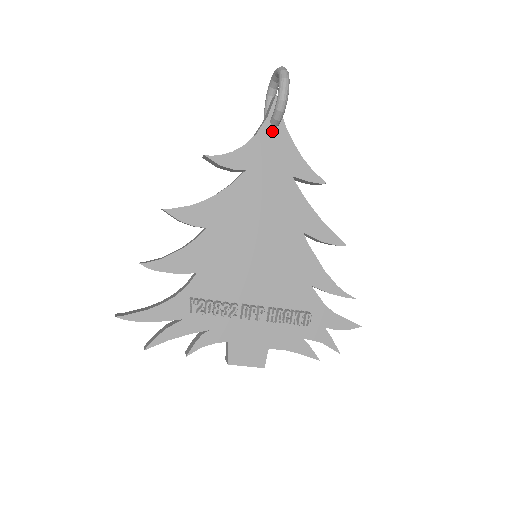
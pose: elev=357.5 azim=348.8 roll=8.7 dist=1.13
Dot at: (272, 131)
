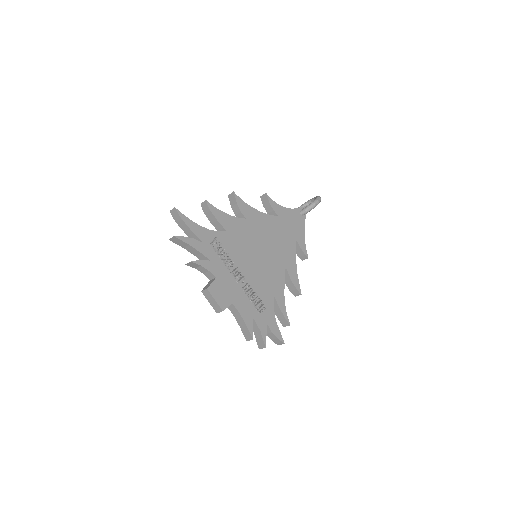
Dot at: (299, 215)
